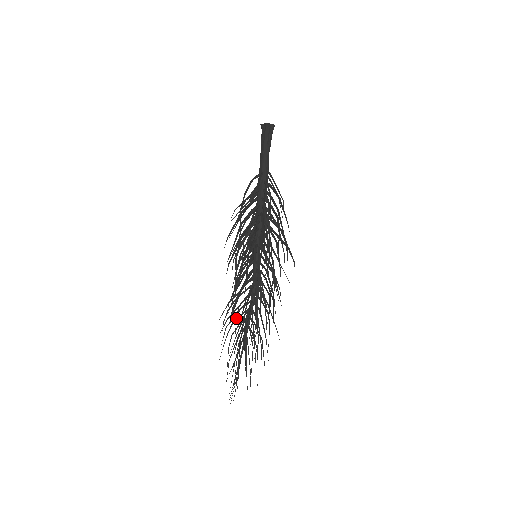
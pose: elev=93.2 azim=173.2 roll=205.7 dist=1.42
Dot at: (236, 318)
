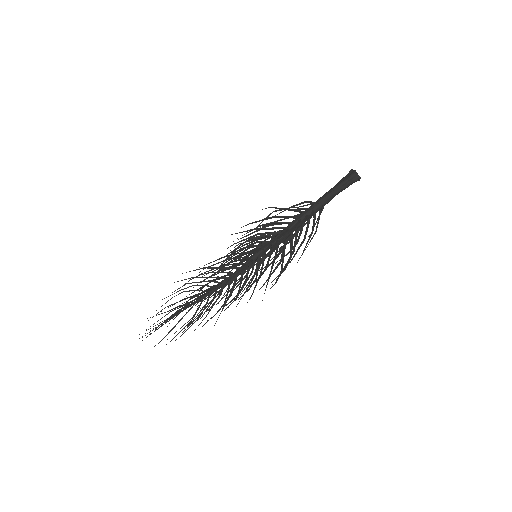
Dot at: occluded
